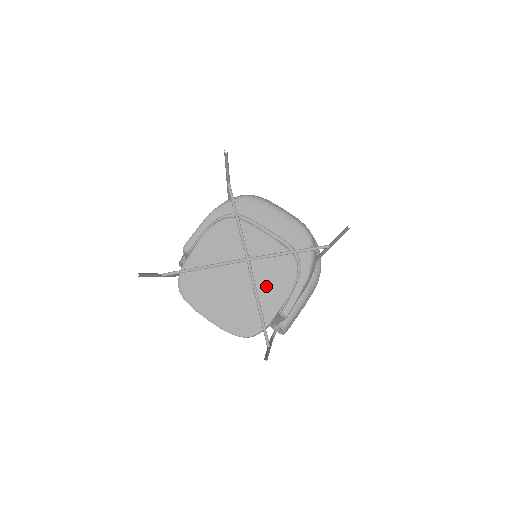
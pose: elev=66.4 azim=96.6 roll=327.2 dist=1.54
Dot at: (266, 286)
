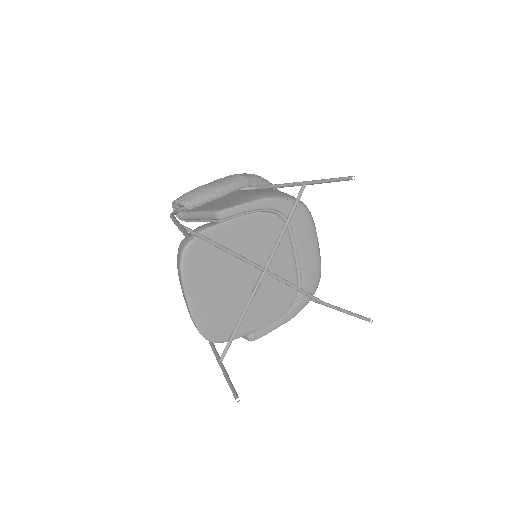
Dot at: (259, 304)
